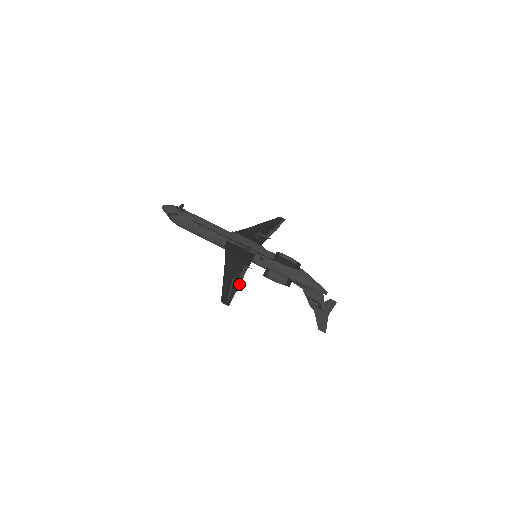
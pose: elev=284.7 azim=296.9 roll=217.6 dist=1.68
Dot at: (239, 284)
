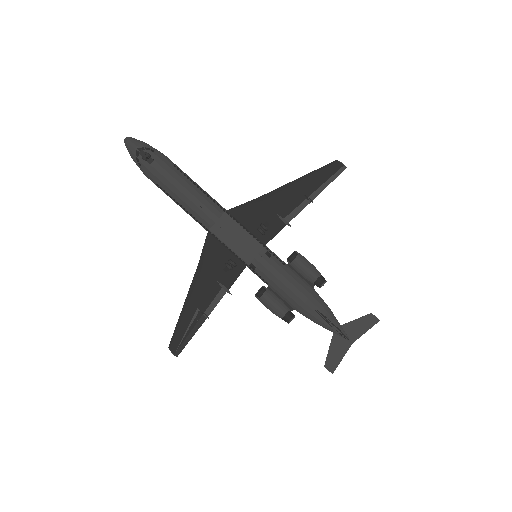
Dot at: (203, 321)
